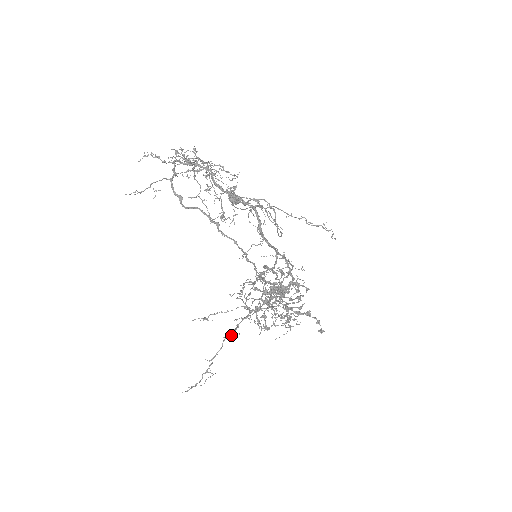
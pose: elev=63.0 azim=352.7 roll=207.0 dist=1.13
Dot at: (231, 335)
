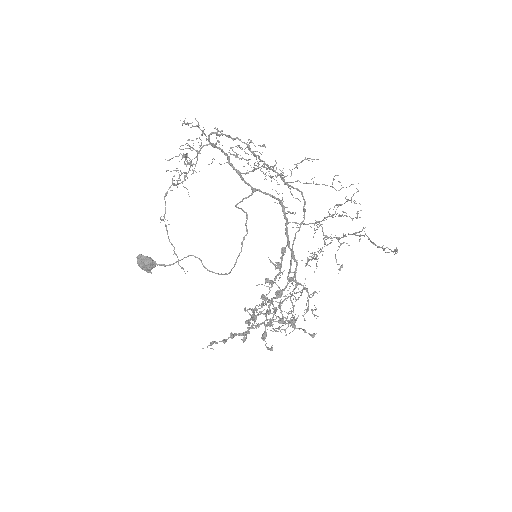
Dot at: (362, 235)
